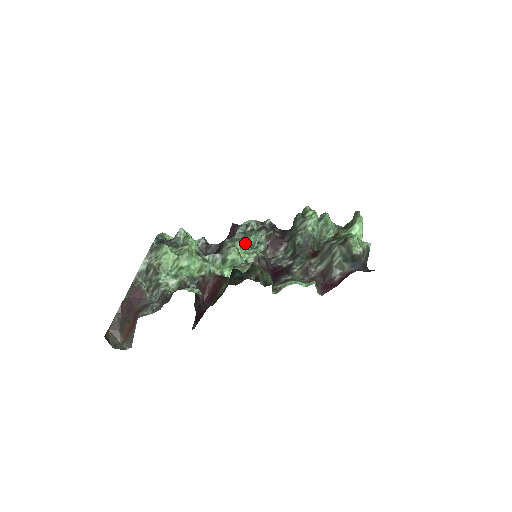
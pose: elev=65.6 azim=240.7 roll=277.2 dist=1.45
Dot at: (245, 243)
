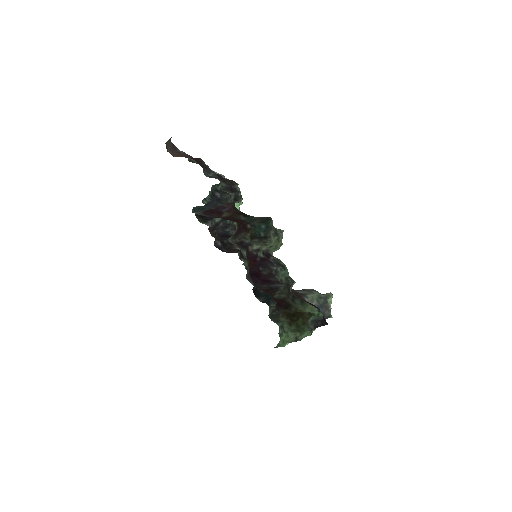
Dot at: occluded
